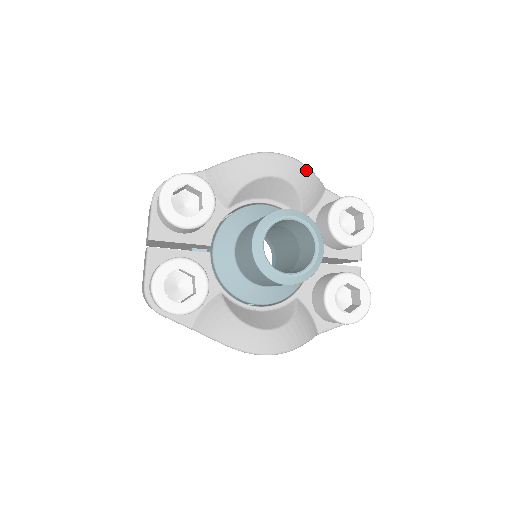
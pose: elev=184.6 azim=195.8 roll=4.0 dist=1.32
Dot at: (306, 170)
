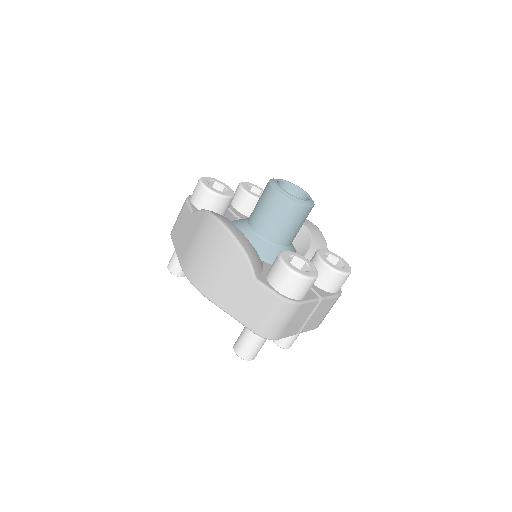
Dot at: (325, 242)
